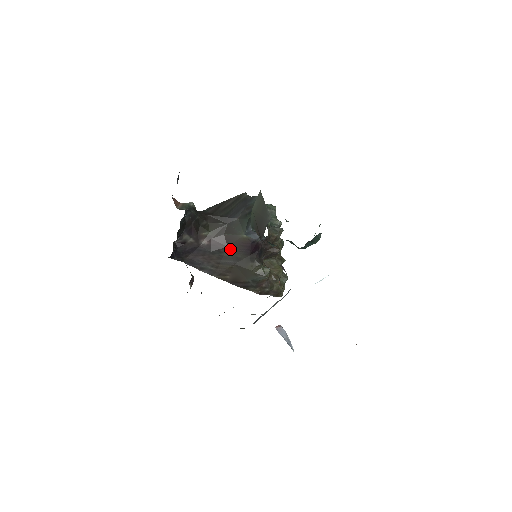
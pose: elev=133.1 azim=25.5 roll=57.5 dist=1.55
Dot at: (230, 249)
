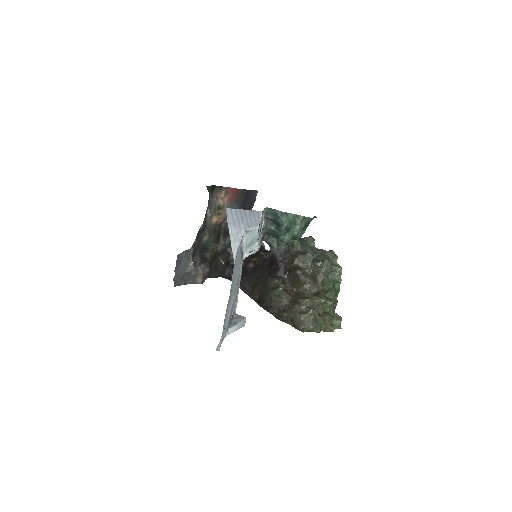
Dot at: (262, 269)
